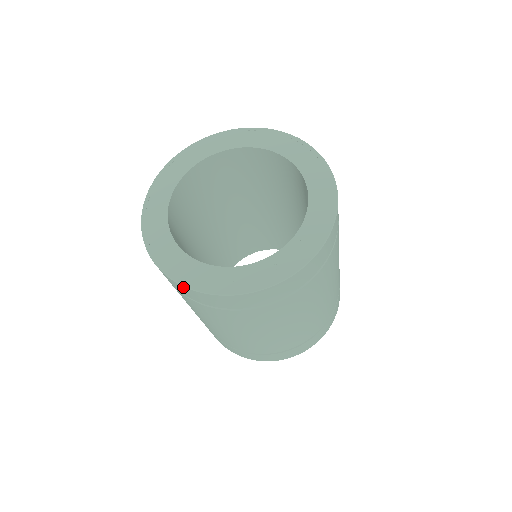
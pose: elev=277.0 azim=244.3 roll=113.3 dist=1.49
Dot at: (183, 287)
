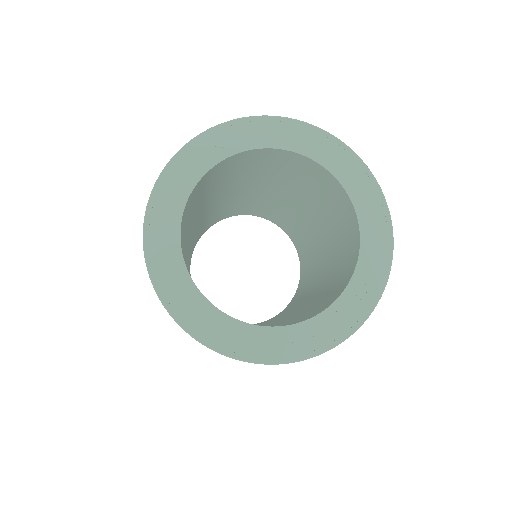
Dot at: (232, 358)
